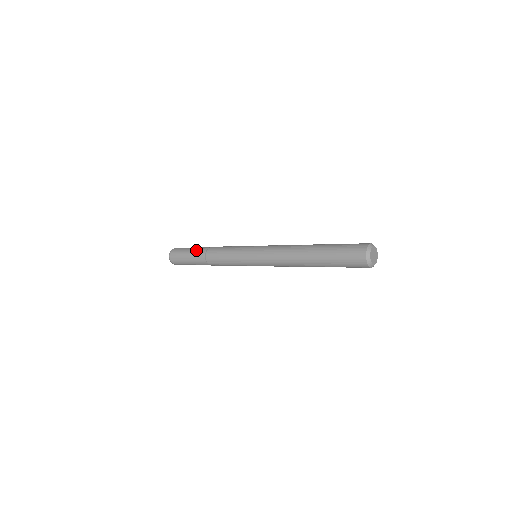
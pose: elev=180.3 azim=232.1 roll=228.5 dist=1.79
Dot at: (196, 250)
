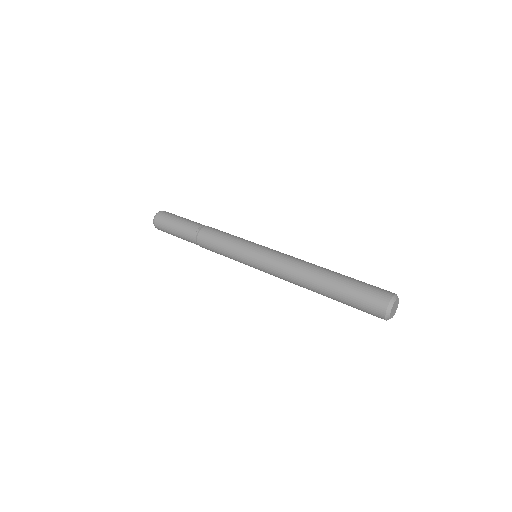
Dot at: (184, 238)
